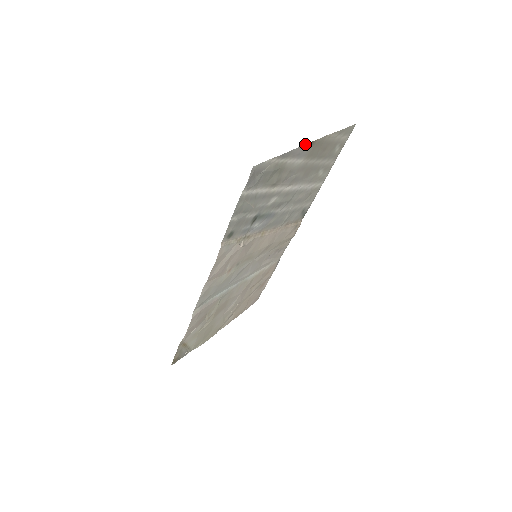
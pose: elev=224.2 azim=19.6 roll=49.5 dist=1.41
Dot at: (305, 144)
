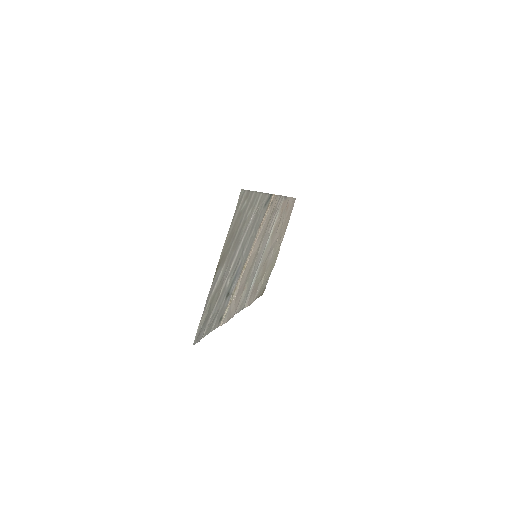
Dot at: occluded
